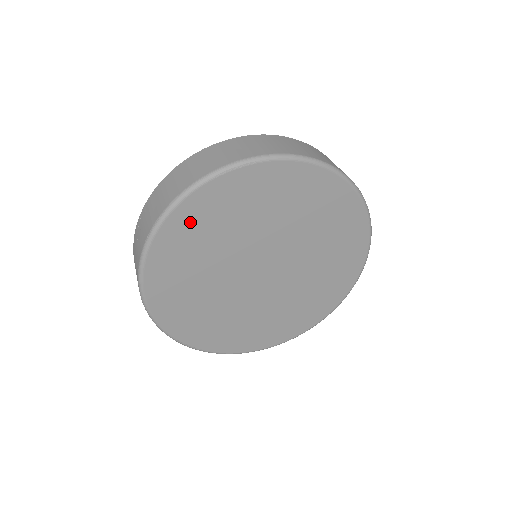
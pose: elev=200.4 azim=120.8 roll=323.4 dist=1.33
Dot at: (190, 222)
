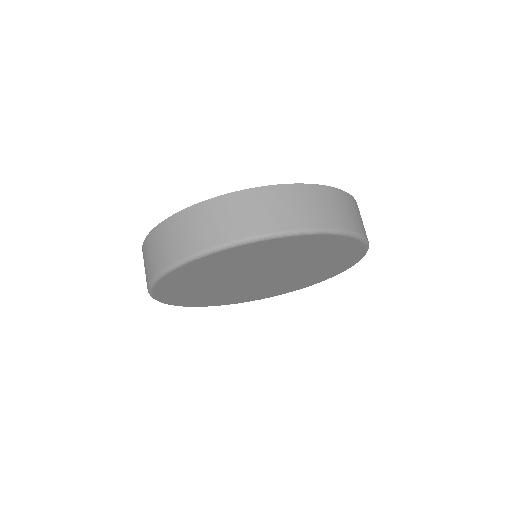
Dot at: (176, 281)
